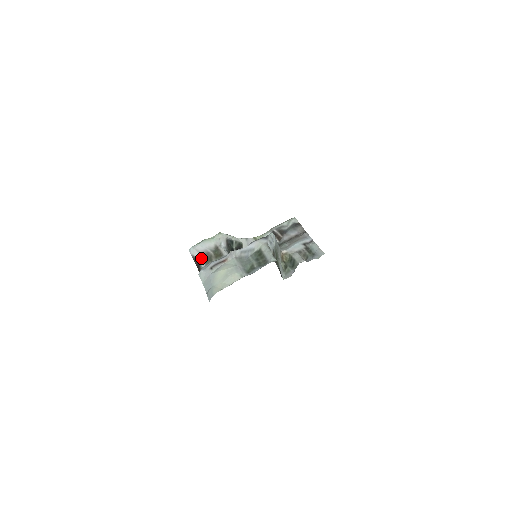
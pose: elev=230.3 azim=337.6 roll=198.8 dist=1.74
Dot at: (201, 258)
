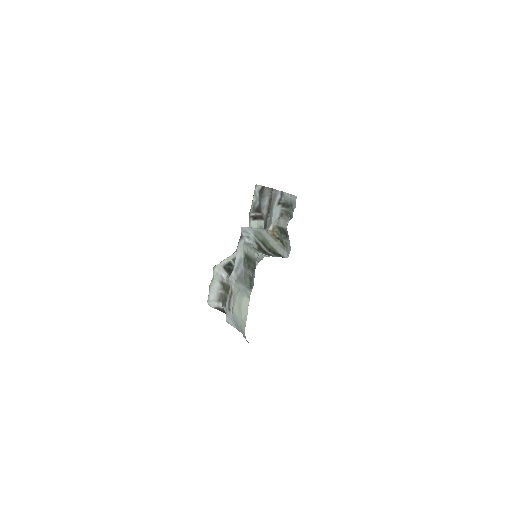
Dot at: (221, 304)
